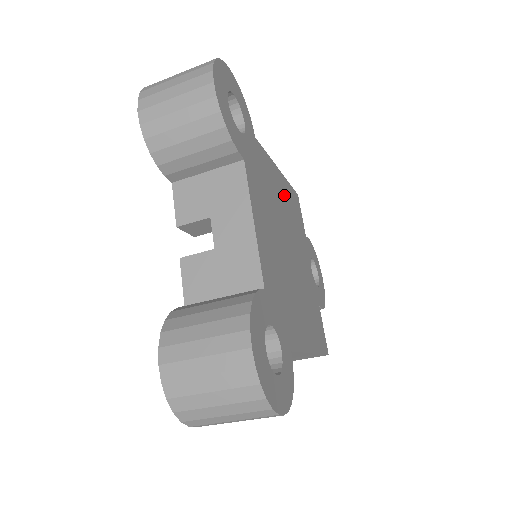
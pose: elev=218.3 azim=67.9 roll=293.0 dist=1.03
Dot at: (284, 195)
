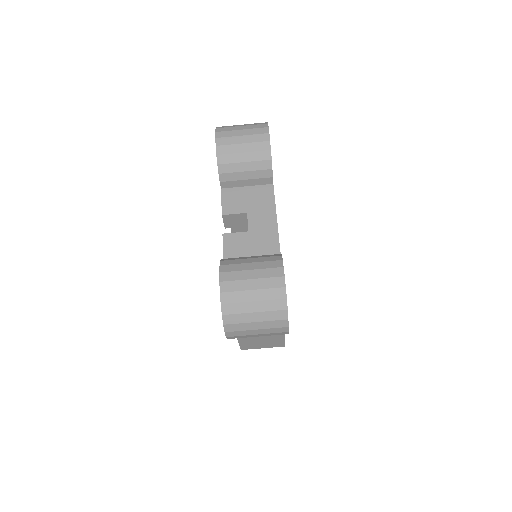
Dot at: occluded
